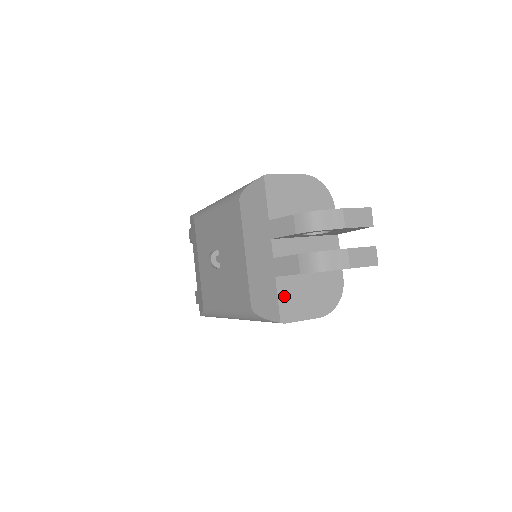
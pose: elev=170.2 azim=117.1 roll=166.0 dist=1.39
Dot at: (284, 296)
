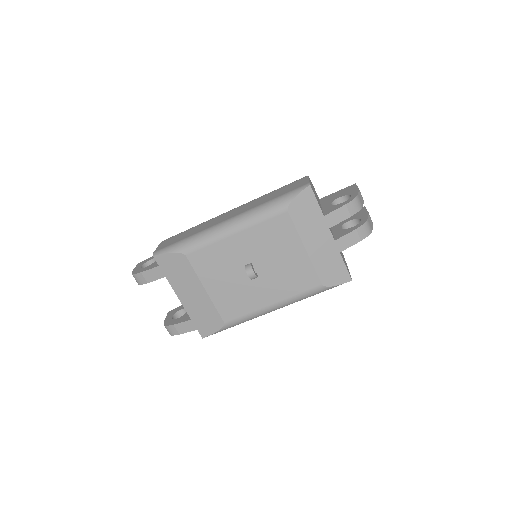
Dot at: occluded
